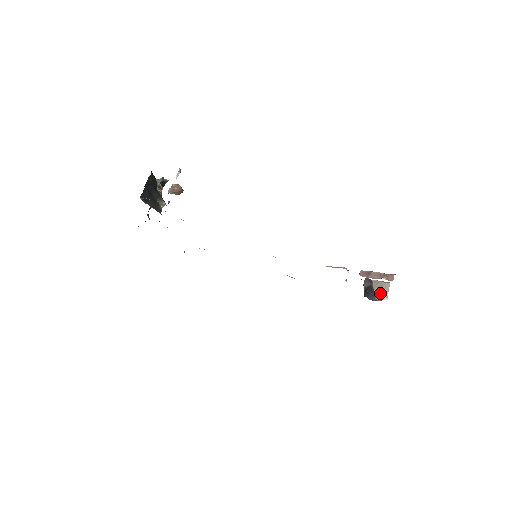
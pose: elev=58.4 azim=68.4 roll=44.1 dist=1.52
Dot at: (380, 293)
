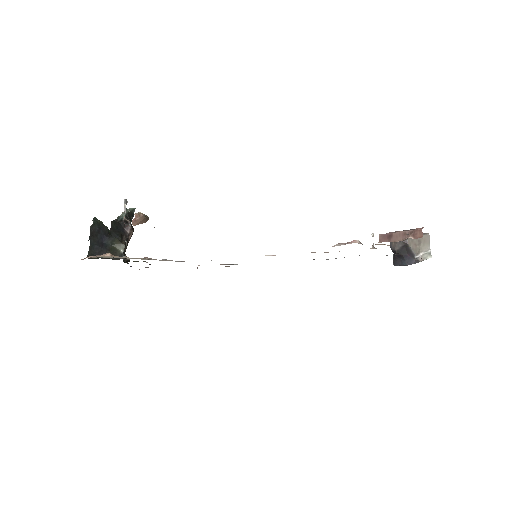
Dot at: (420, 251)
